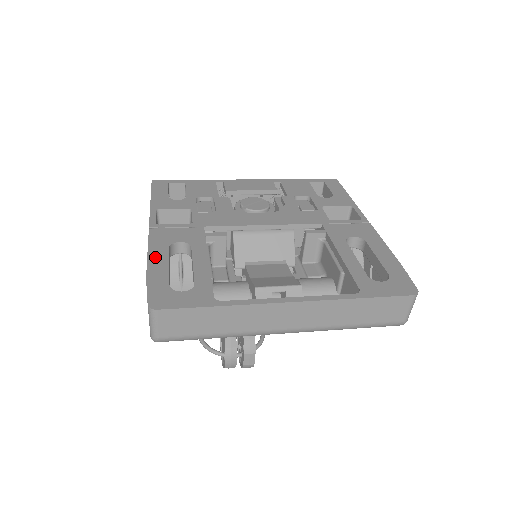
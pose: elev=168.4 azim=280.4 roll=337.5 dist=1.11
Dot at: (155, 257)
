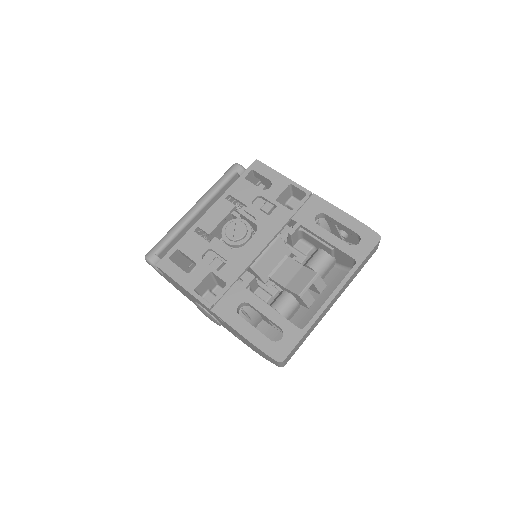
Dot at: (241, 328)
